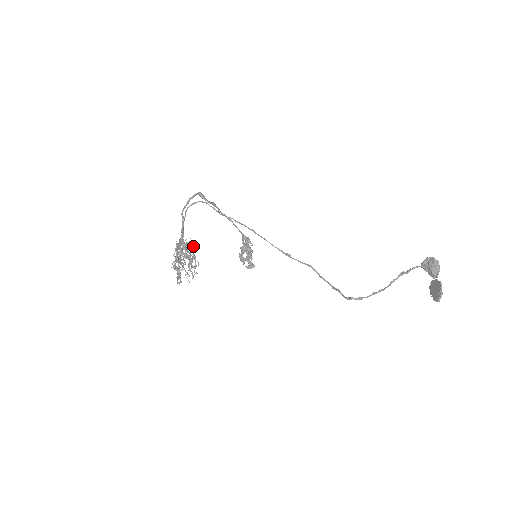
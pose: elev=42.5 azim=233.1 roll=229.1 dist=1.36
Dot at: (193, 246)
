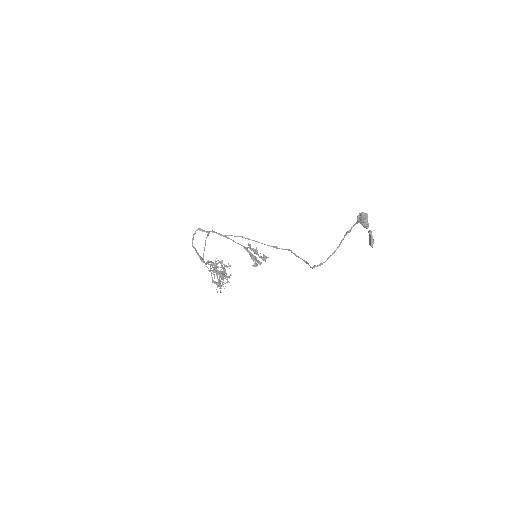
Dot at: (221, 263)
